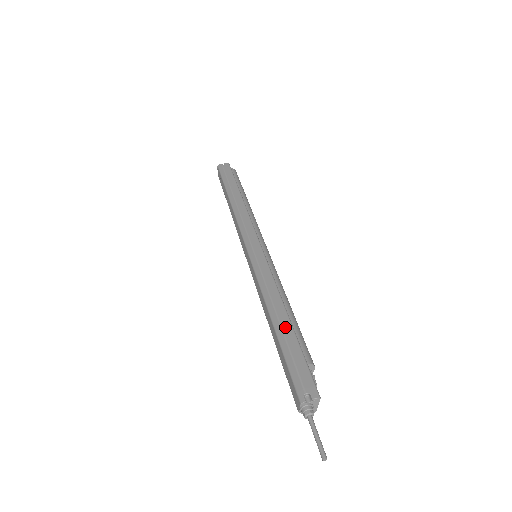
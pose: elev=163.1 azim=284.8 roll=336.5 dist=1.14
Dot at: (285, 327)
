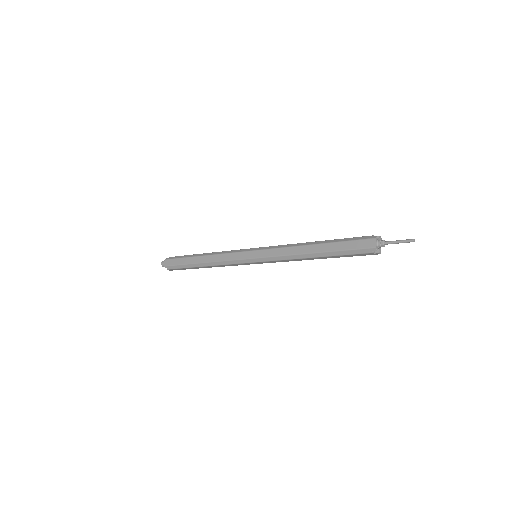
Dot at: (324, 241)
